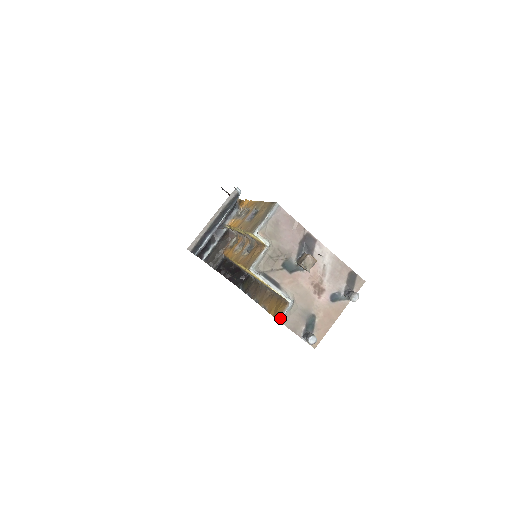
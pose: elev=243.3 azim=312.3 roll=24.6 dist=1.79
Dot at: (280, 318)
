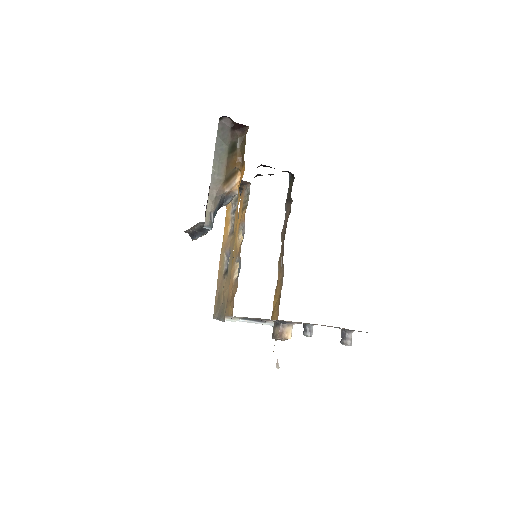
Dot at: (272, 326)
